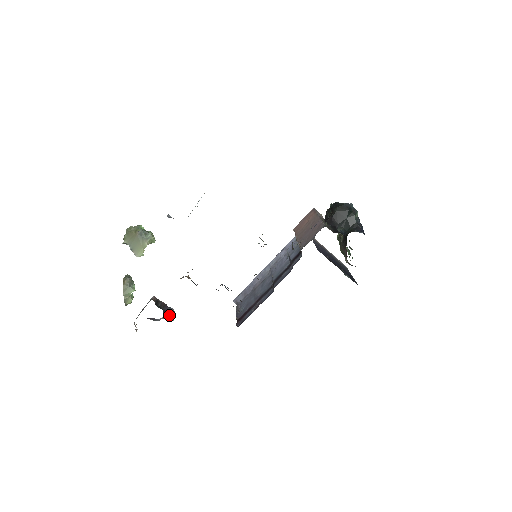
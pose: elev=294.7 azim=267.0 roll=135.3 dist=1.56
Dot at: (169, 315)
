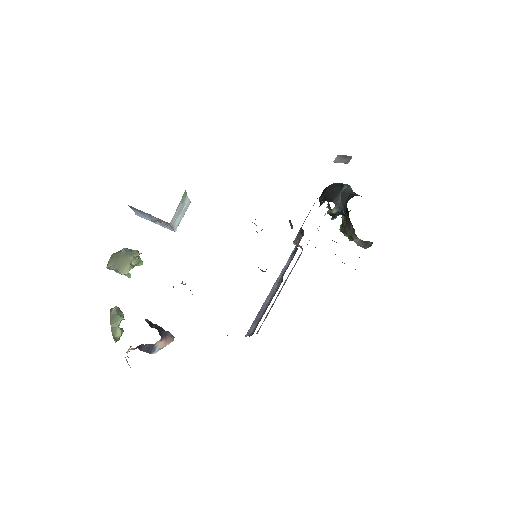
Dot at: (167, 342)
